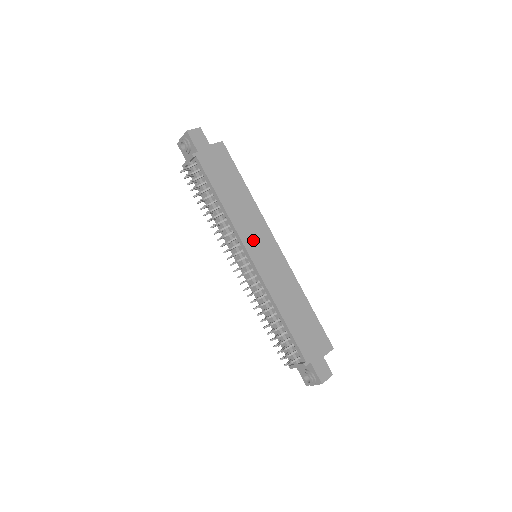
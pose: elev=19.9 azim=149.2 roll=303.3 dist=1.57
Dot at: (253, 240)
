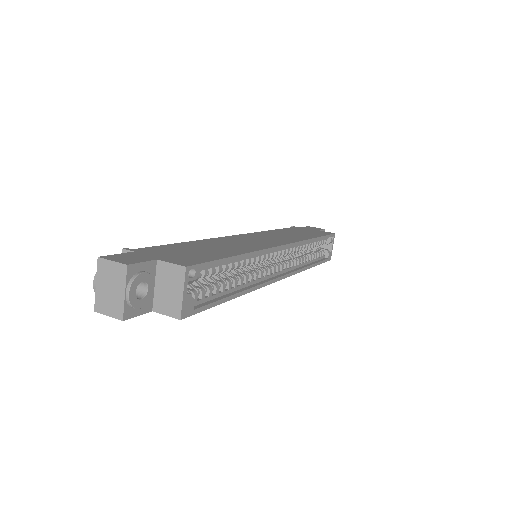
Dot at: (263, 236)
